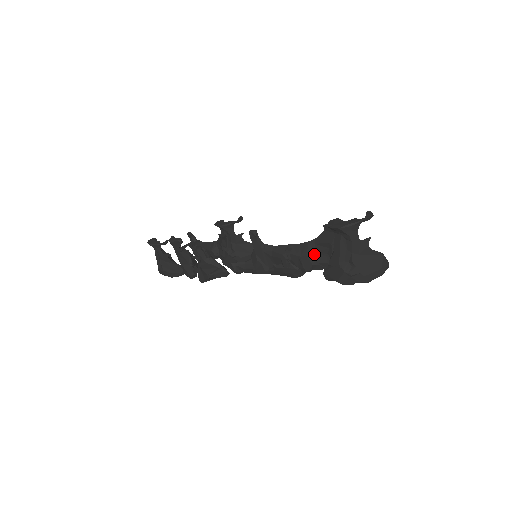
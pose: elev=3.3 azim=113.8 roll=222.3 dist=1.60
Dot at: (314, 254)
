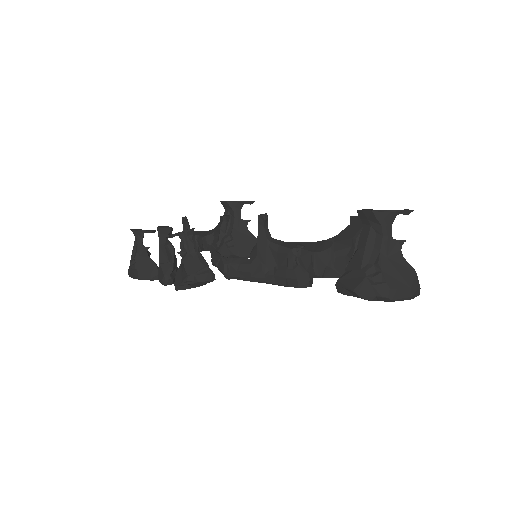
Dot at: (331, 253)
